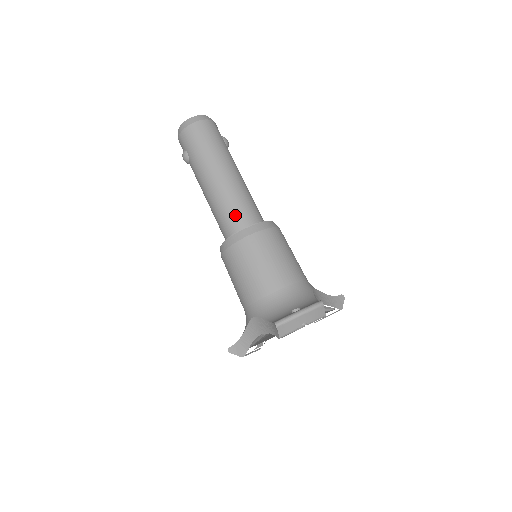
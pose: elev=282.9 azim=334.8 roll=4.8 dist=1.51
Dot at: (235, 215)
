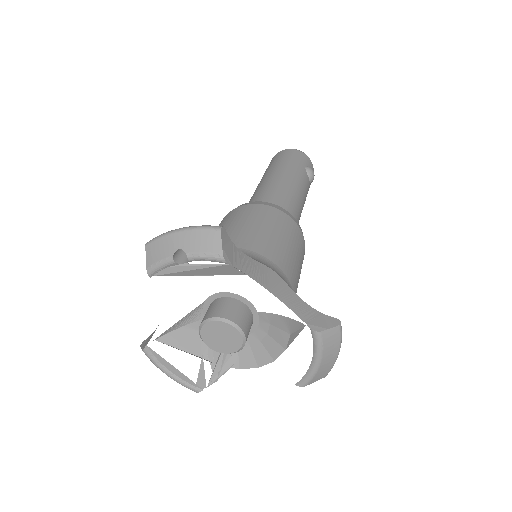
Dot at: occluded
